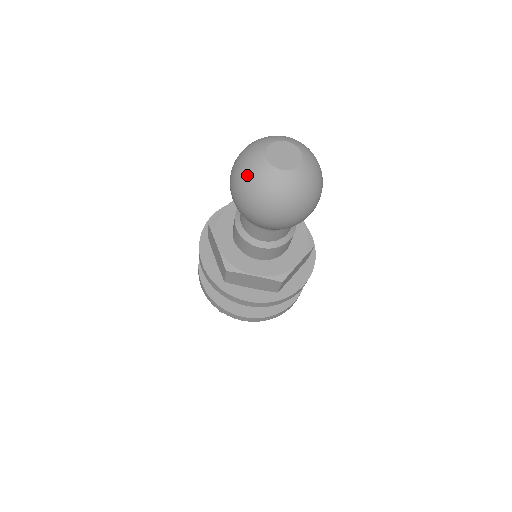
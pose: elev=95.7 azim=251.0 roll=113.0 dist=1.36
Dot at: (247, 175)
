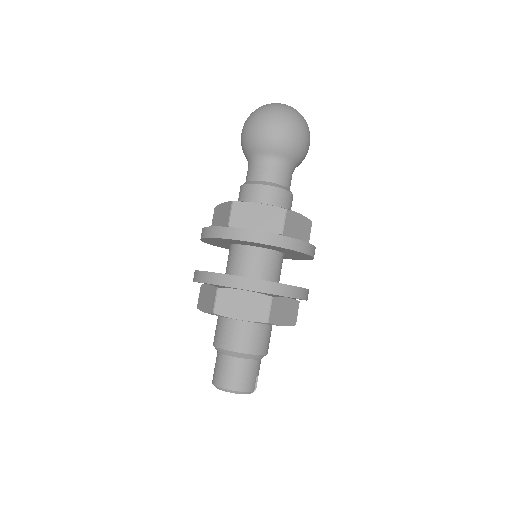
Dot at: (256, 109)
